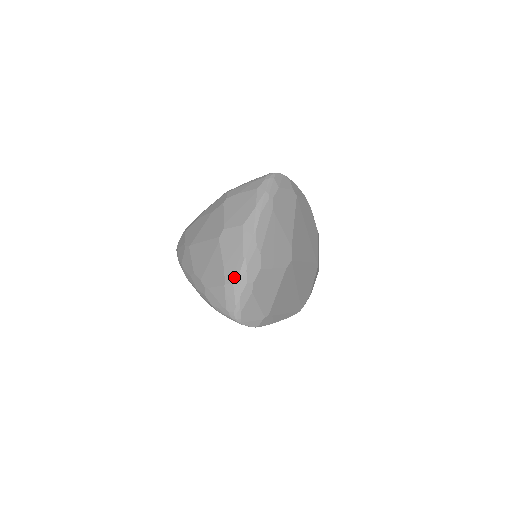
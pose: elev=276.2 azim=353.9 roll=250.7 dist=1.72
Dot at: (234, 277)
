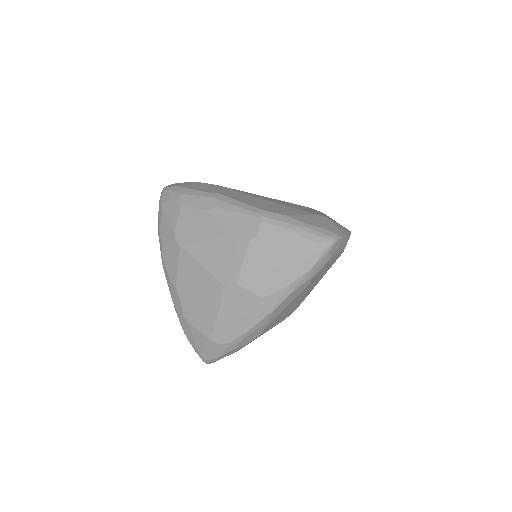
Dot at: (224, 341)
